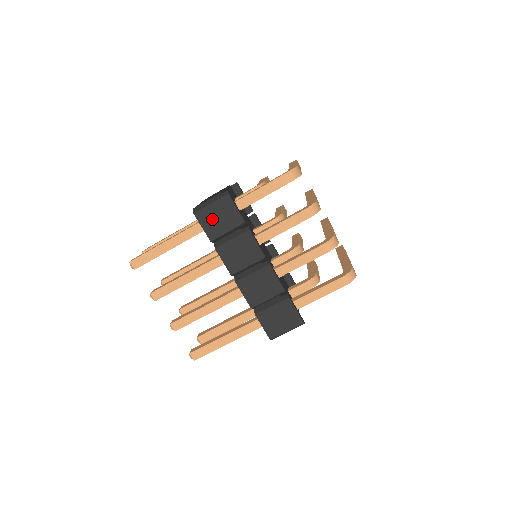
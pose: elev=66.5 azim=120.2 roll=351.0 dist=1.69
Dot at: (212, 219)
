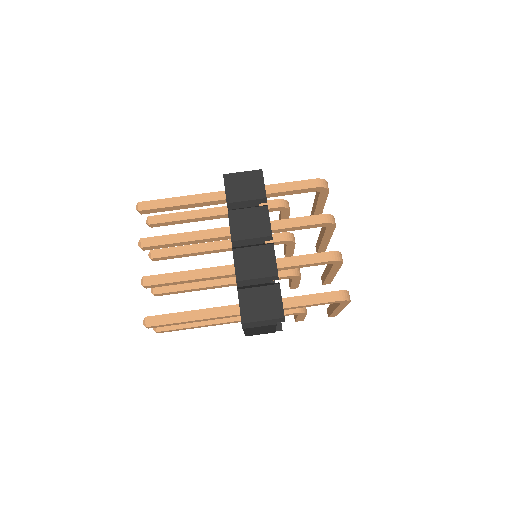
Dot at: (238, 185)
